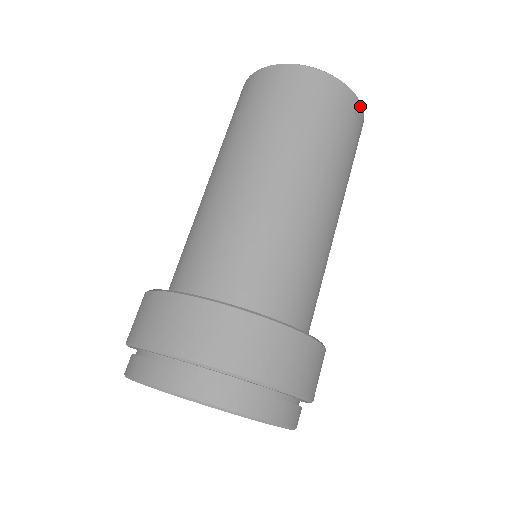
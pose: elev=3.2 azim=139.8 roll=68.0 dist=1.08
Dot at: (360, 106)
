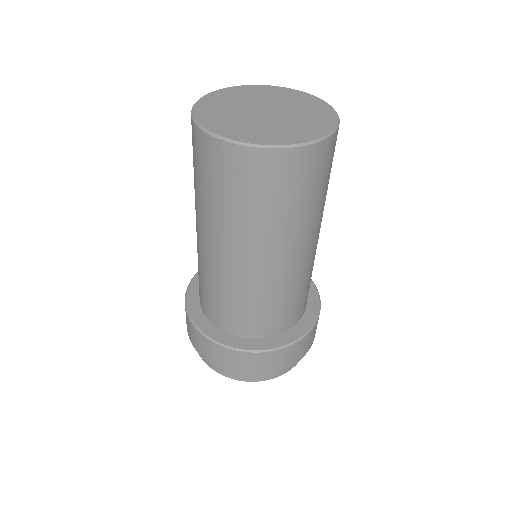
Dot at: occluded
